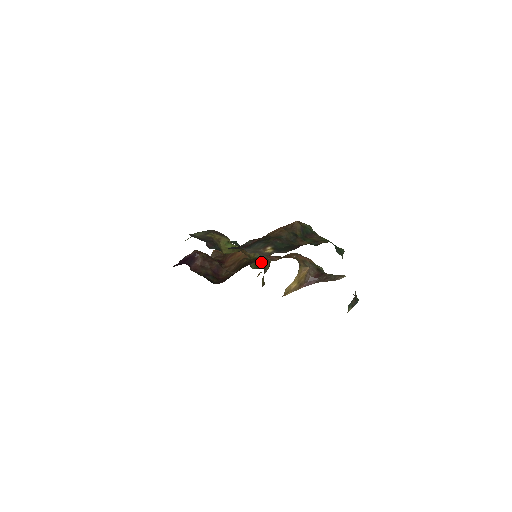
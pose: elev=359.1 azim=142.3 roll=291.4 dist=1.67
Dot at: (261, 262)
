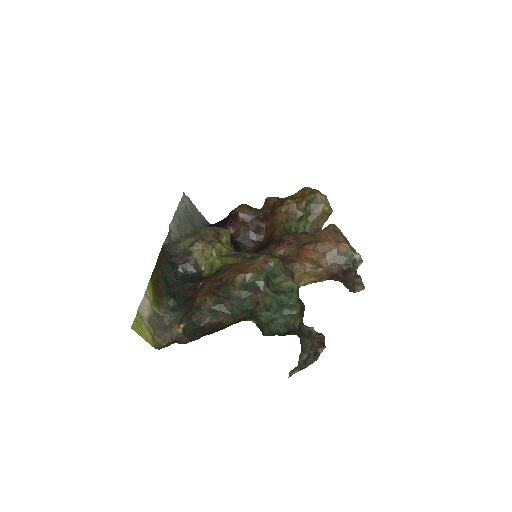
Dot at: (307, 223)
